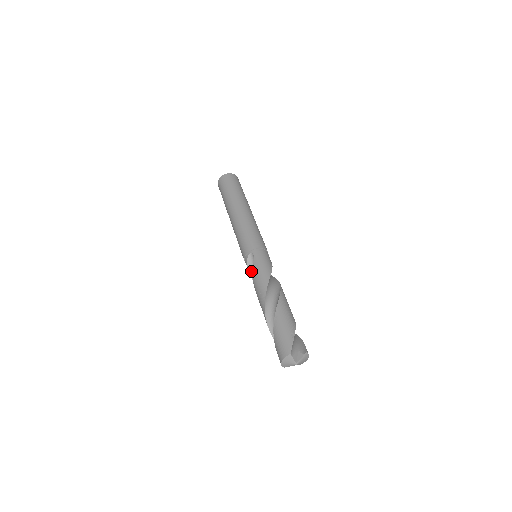
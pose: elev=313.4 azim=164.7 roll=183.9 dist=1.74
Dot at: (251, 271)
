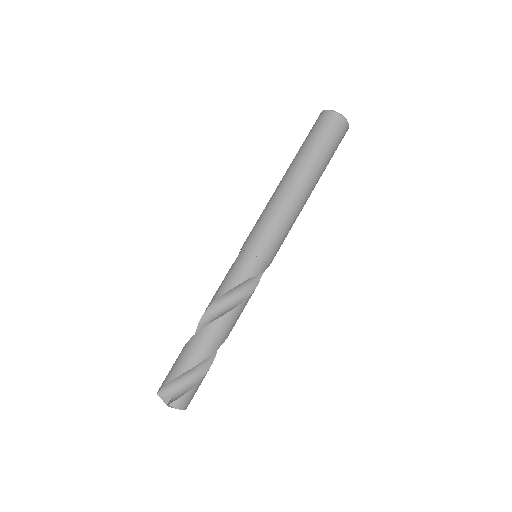
Dot at: occluded
